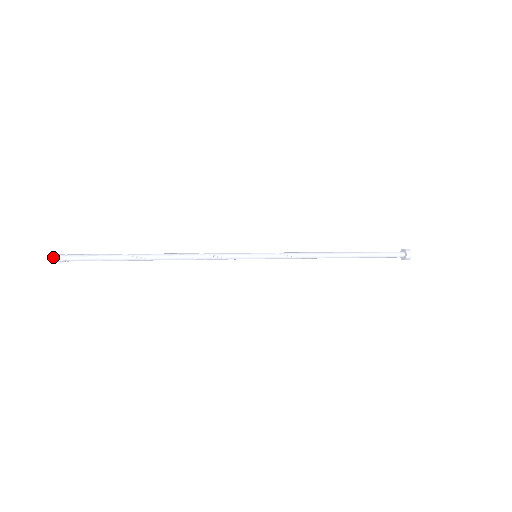
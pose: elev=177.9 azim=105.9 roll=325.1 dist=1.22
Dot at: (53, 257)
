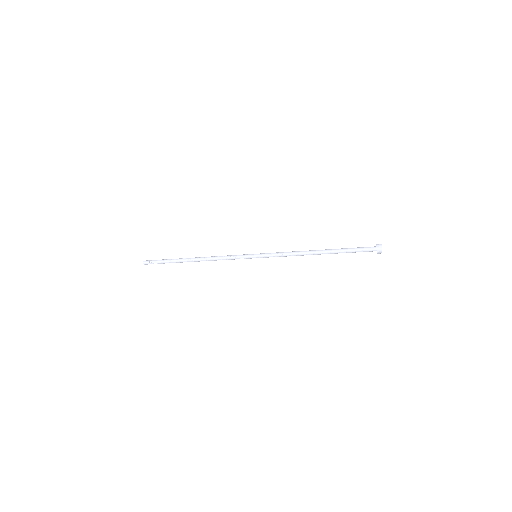
Dot at: (145, 261)
